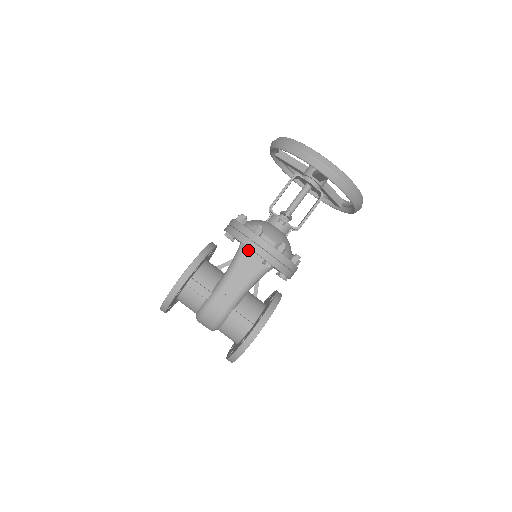
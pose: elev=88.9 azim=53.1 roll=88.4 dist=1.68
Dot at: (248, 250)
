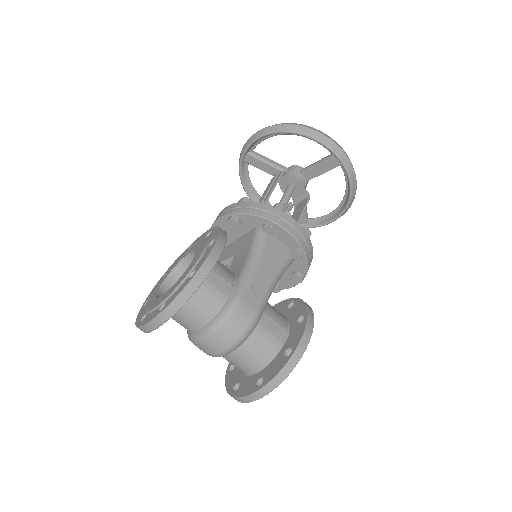
Dot at: (275, 232)
